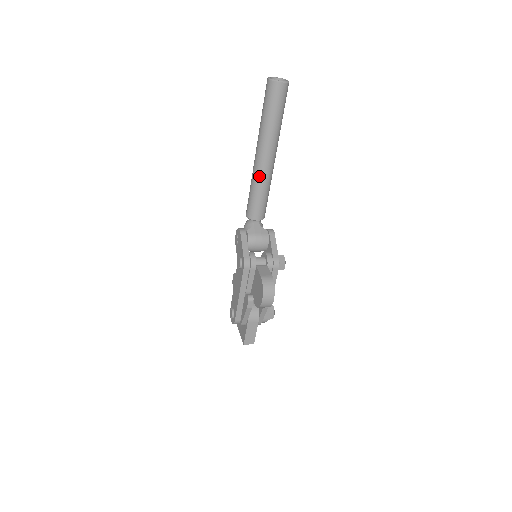
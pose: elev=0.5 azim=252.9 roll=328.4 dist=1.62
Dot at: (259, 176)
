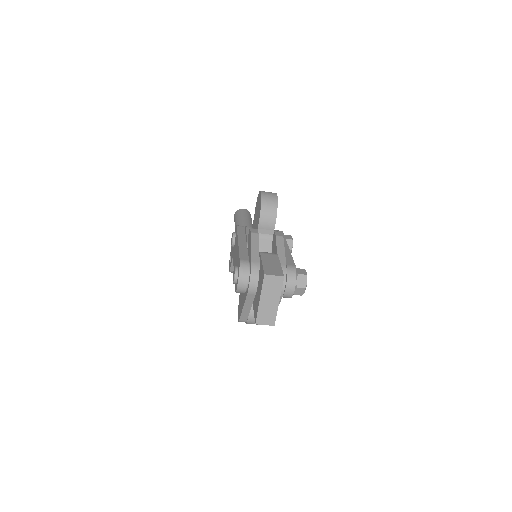
Dot at: occluded
